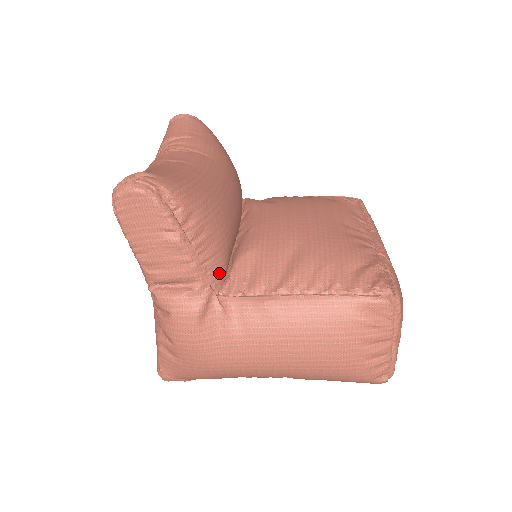
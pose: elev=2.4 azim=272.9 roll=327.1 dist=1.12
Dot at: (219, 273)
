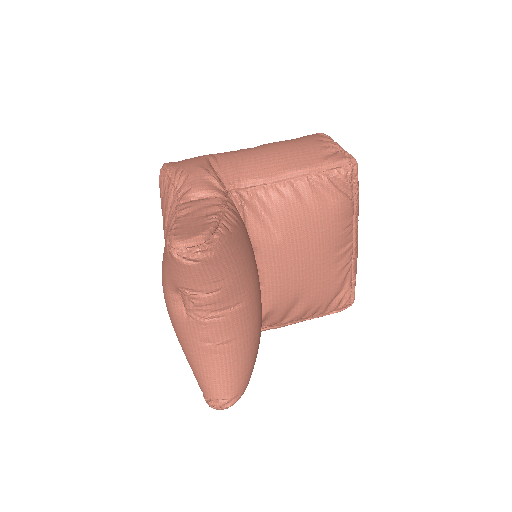
Dot at: occluded
